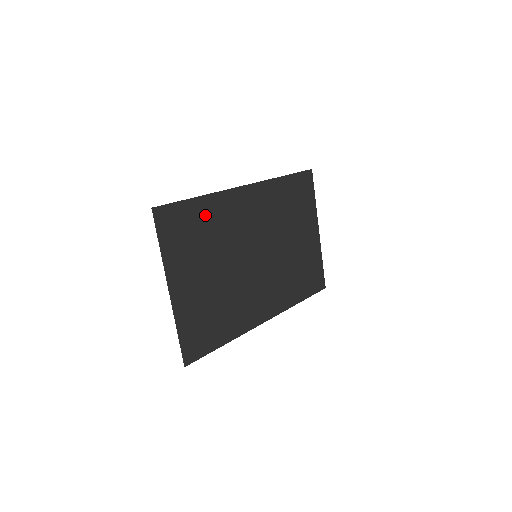
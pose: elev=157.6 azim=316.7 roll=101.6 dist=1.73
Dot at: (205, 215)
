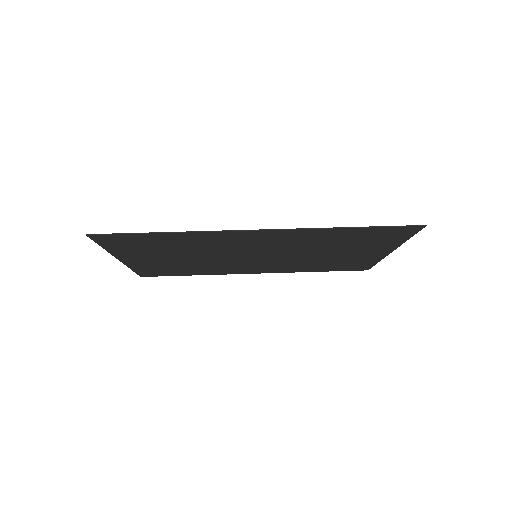
Dot at: (174, 240)
